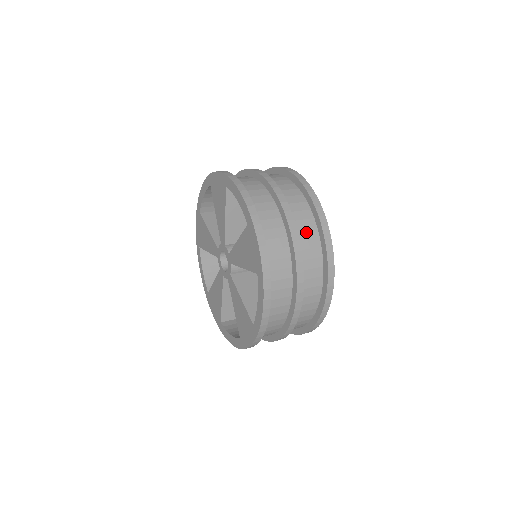
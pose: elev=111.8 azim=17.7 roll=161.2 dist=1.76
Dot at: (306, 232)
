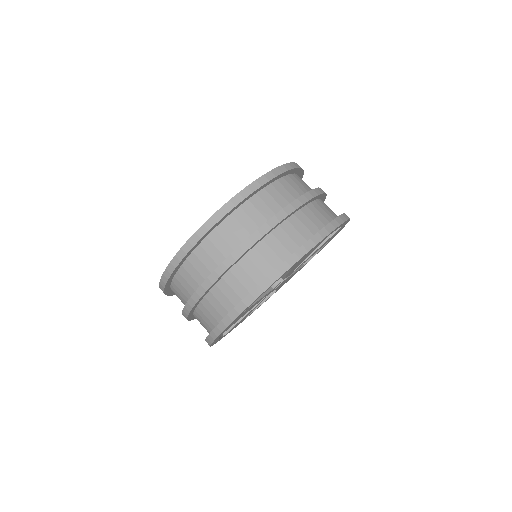
Dot at: (302, 226)
